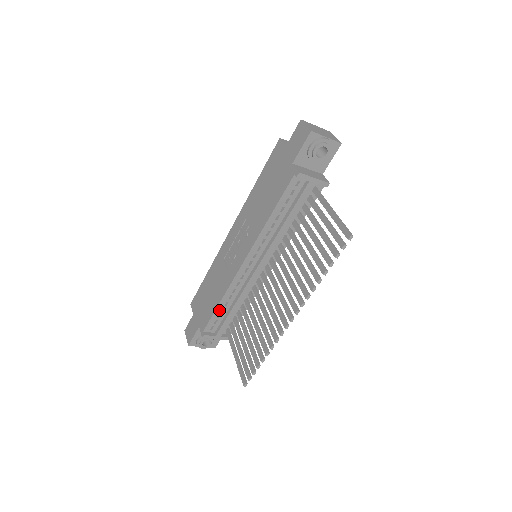
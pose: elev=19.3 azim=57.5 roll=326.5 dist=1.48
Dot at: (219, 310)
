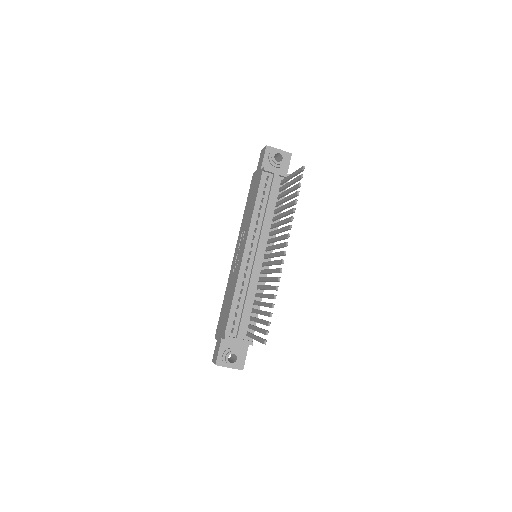
Dot at: (234, 307)
